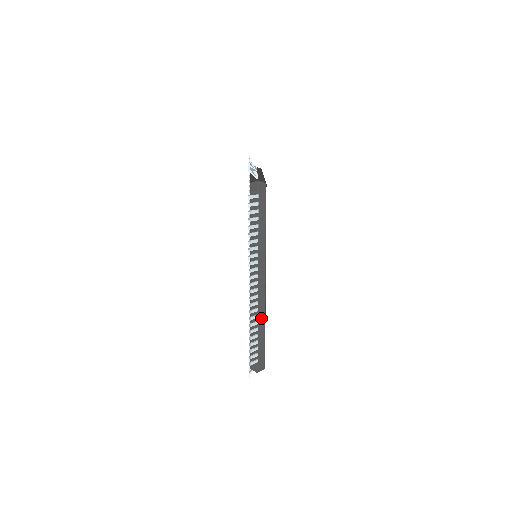
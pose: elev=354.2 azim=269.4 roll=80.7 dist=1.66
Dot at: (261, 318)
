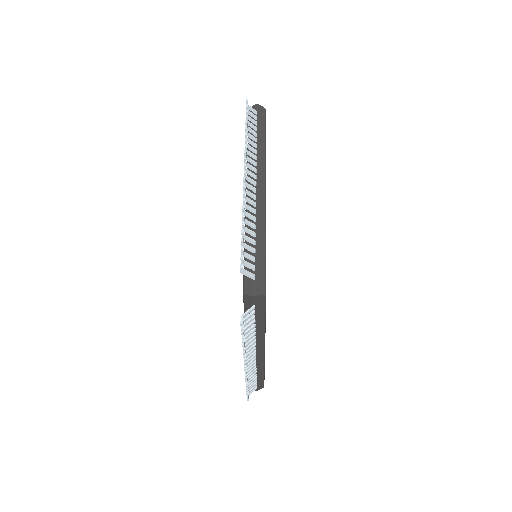
Dot at: (260, 369)
